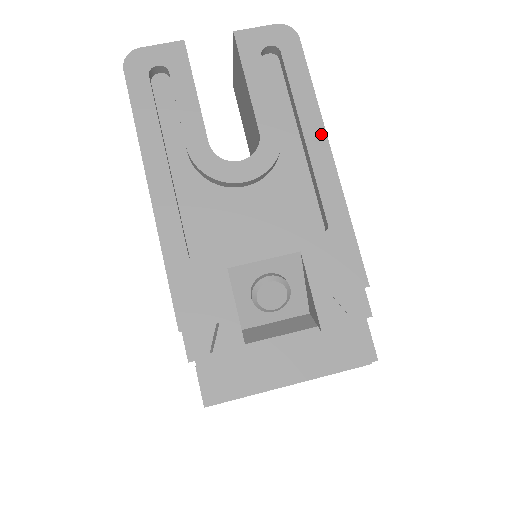
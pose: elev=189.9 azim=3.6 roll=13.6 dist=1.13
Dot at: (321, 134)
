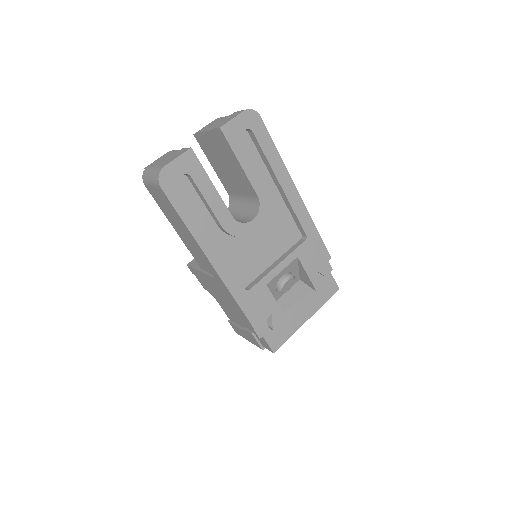
Dot at: (290, 182)
